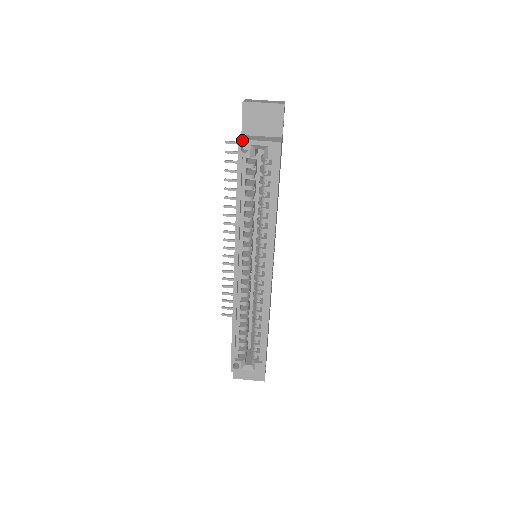
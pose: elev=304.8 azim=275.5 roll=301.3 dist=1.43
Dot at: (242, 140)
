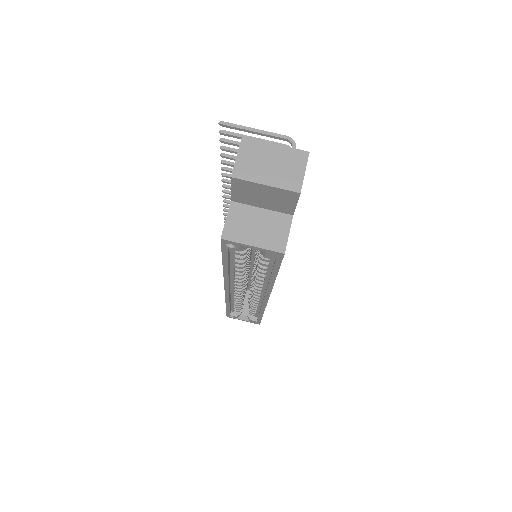
Dot at: (226, 240)
